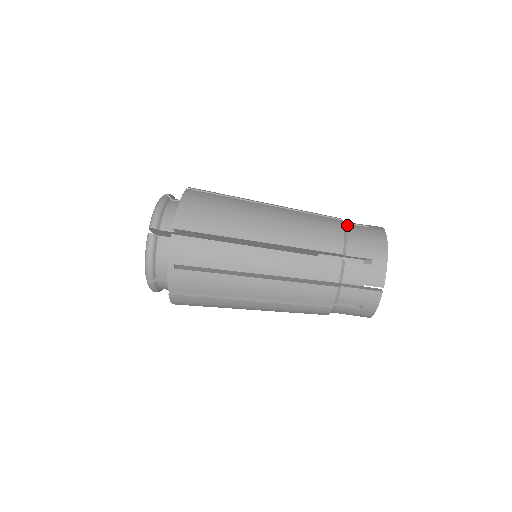
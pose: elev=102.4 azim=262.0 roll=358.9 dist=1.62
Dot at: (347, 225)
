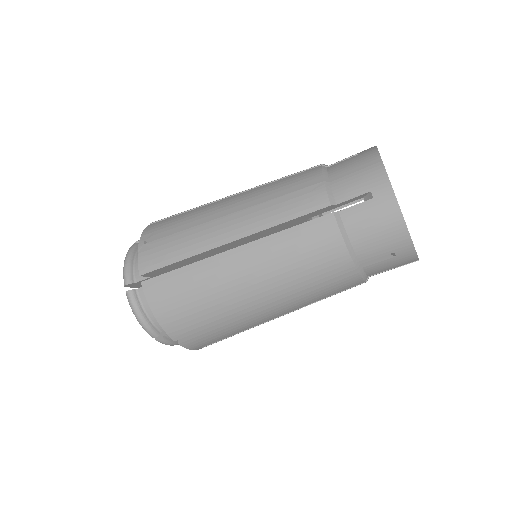
Dot at: (342, 215)
